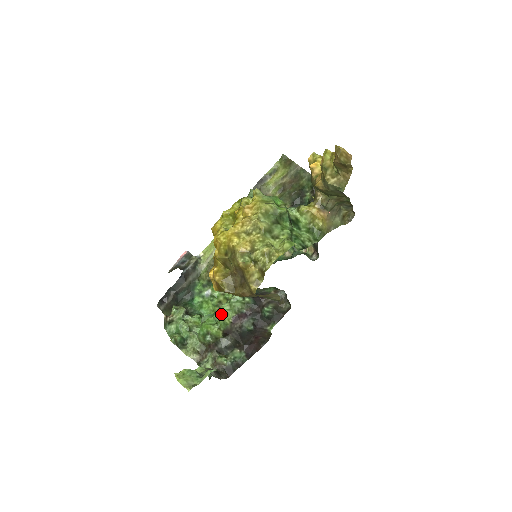
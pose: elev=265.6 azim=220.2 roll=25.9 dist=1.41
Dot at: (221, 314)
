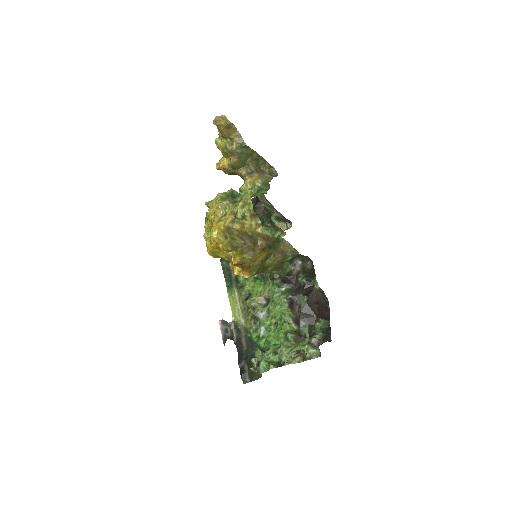
Dot at: (280, 315)
